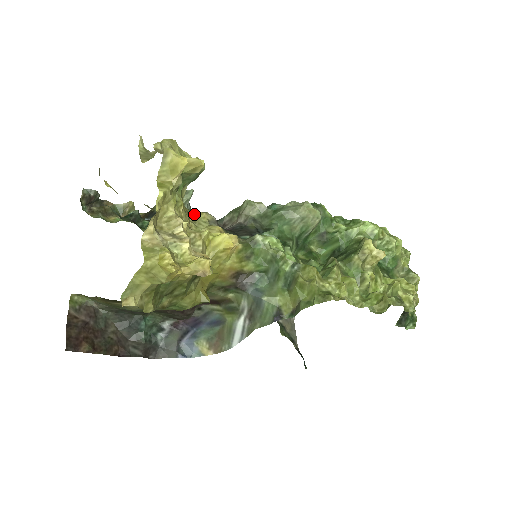
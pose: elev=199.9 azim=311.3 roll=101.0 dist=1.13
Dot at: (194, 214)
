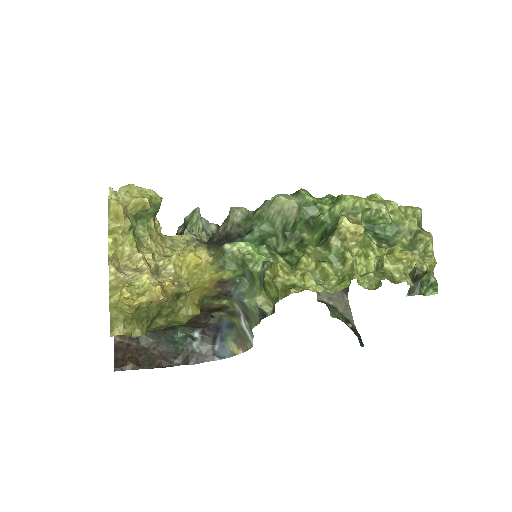
Dot at: (174, 239)
